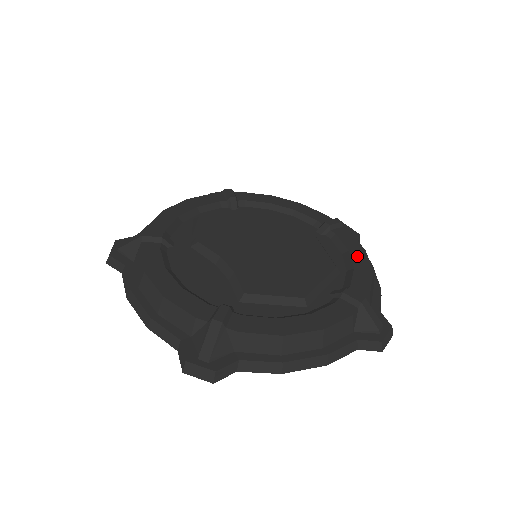
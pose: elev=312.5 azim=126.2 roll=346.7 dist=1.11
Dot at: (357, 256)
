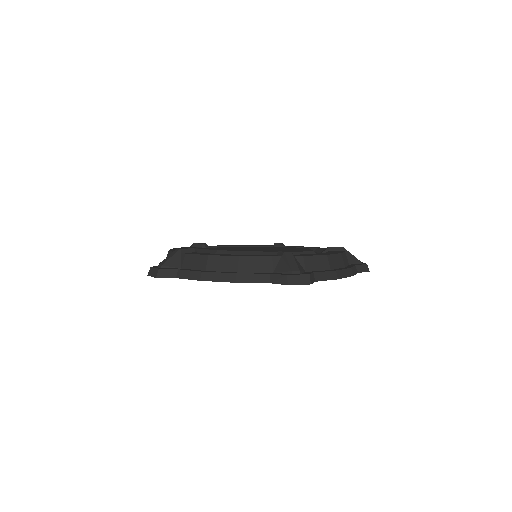
Dot at: (311, 247)
